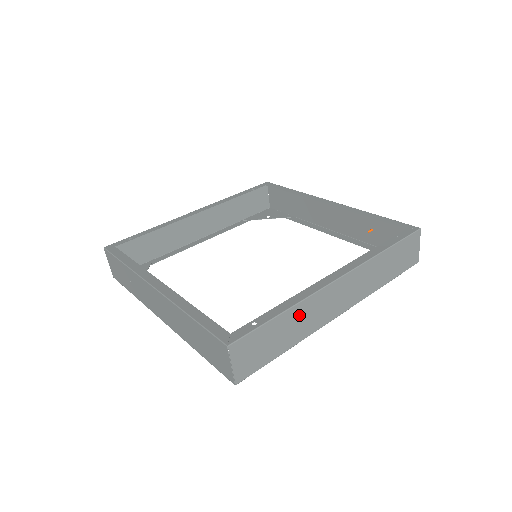
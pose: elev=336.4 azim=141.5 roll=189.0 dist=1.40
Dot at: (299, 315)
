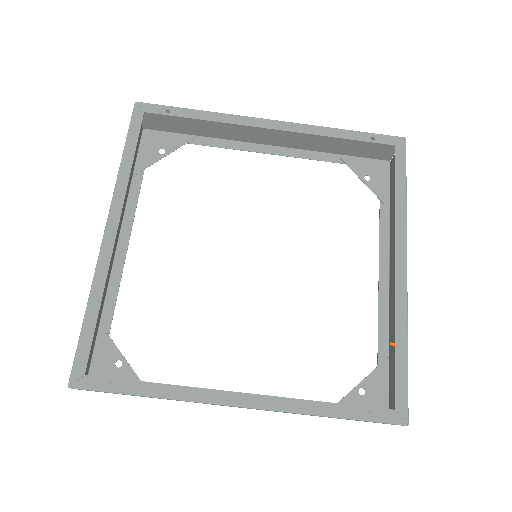
Dot at: occluded
